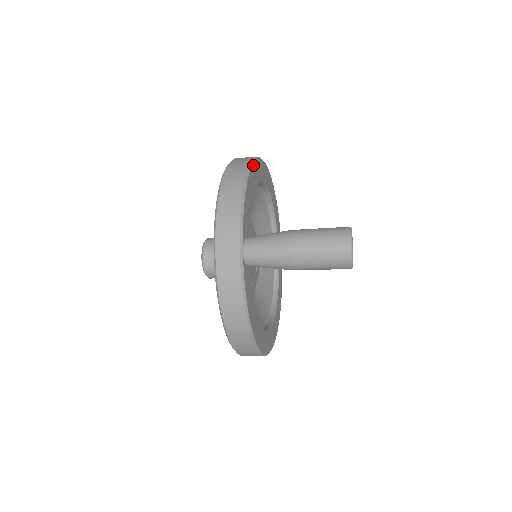
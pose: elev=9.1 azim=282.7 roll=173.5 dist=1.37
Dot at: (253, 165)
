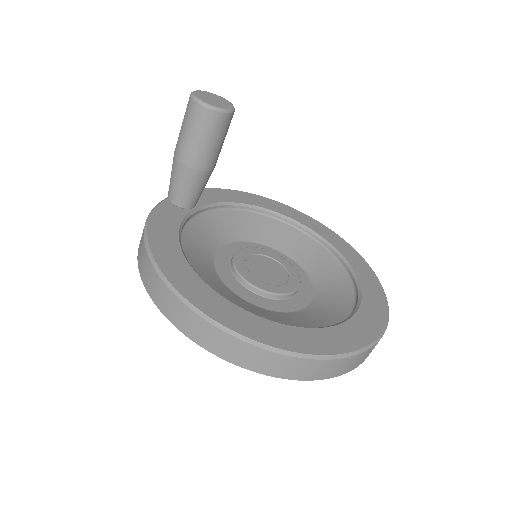
Dot at: (260, 197)
